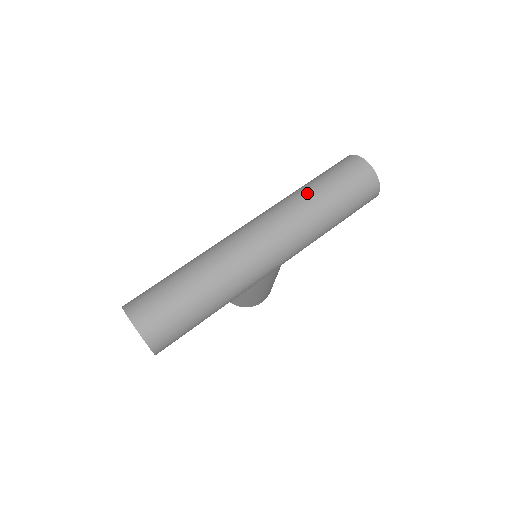
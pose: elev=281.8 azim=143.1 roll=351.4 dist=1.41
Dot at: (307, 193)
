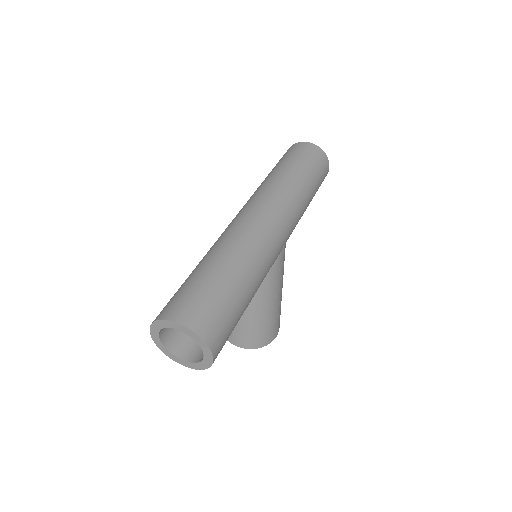
Dot at: (274, 174)
